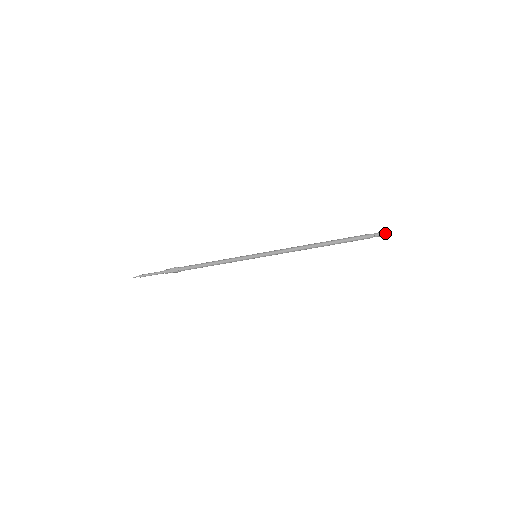
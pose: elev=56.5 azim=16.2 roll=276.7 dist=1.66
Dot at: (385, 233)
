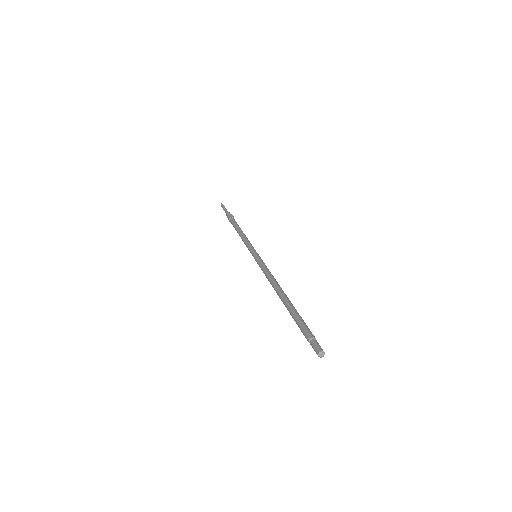
Dot at: (317, 354)
